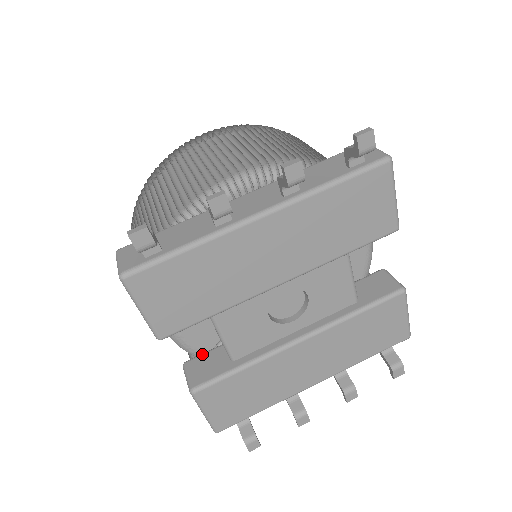
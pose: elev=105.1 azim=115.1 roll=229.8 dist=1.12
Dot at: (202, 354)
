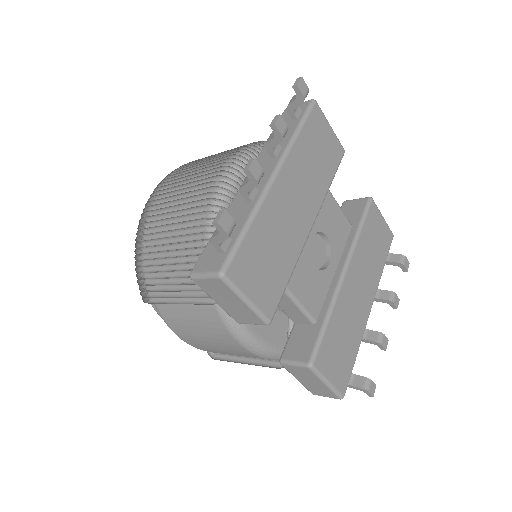
Dot at: (287, 343)
